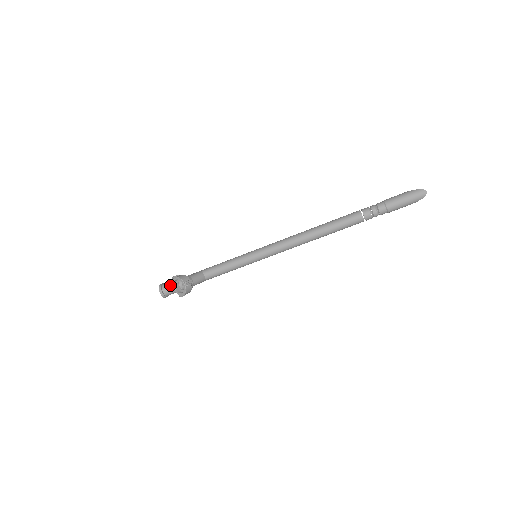
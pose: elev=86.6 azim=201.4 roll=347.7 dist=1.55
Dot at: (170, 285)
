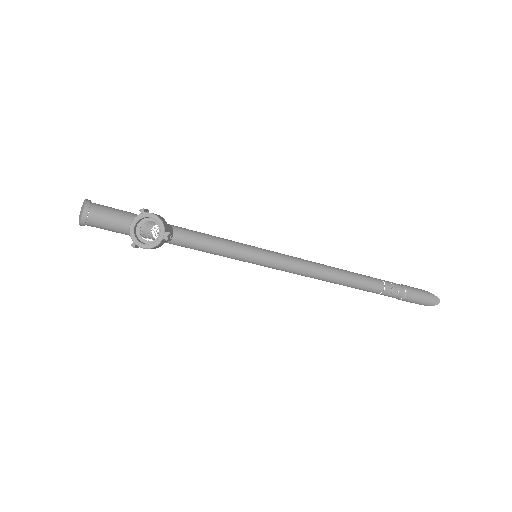
Dot at: (109, 213)
